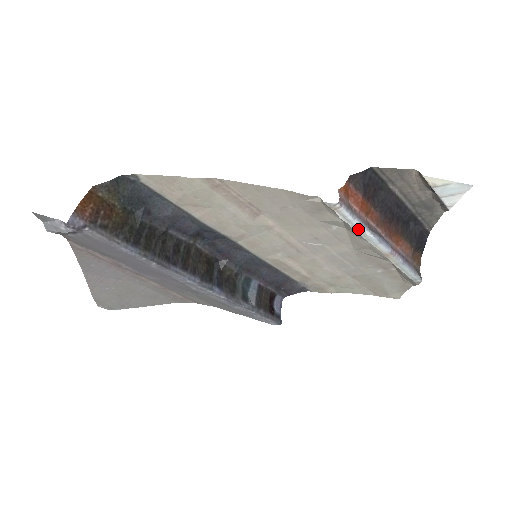
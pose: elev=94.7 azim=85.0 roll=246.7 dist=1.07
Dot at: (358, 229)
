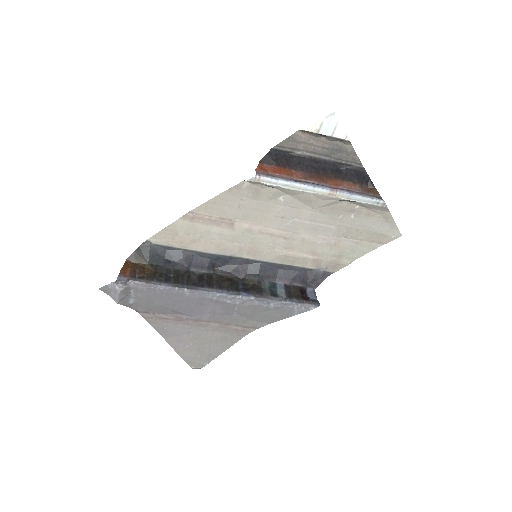
Dot at: (289, 186)
